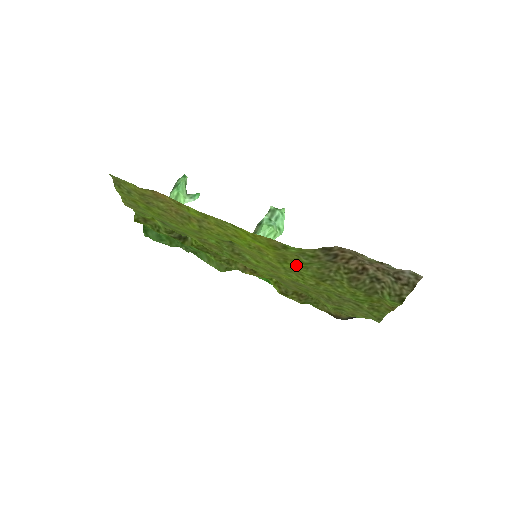
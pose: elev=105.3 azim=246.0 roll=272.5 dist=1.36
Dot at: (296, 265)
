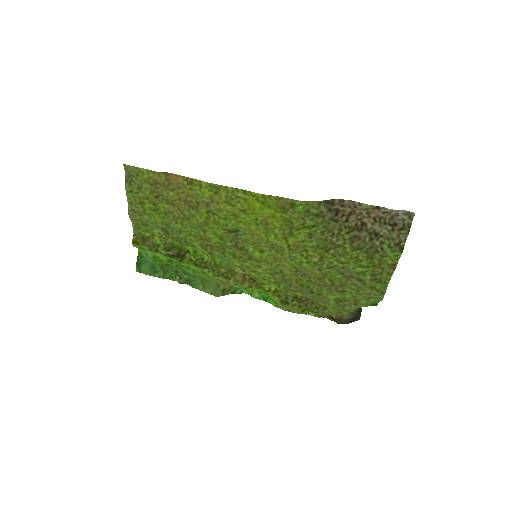
Dot at: (301, 235)
